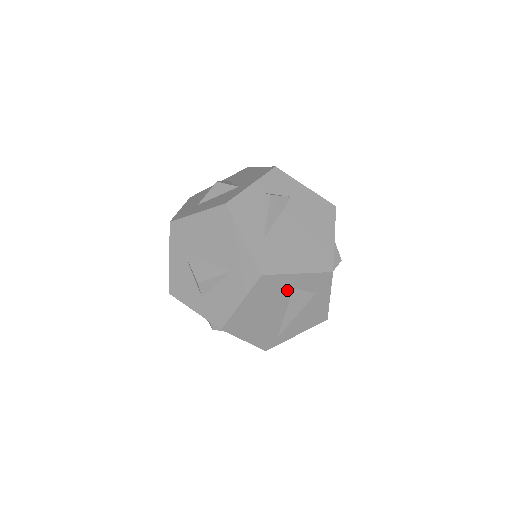
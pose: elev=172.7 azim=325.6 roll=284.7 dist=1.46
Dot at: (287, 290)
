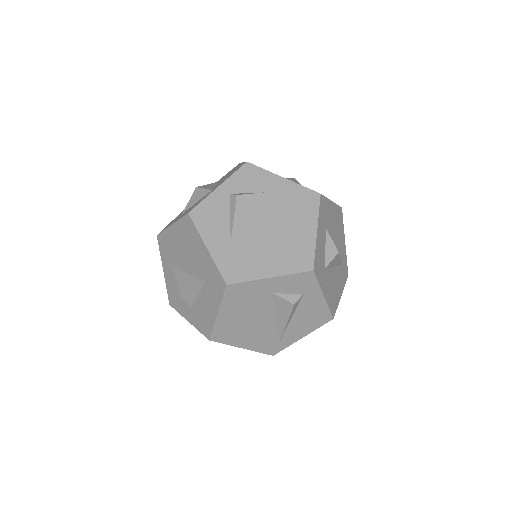
Dot at: (265, 295)
